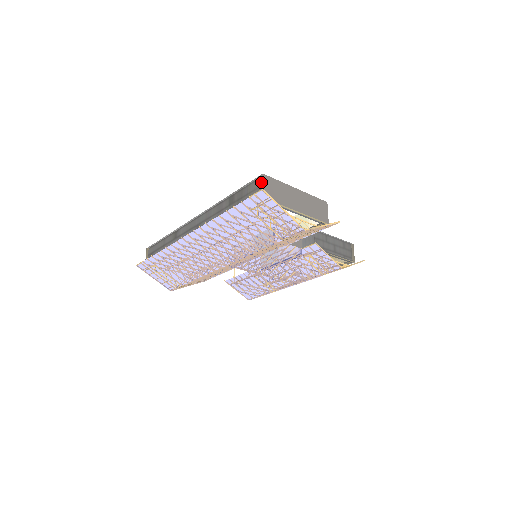
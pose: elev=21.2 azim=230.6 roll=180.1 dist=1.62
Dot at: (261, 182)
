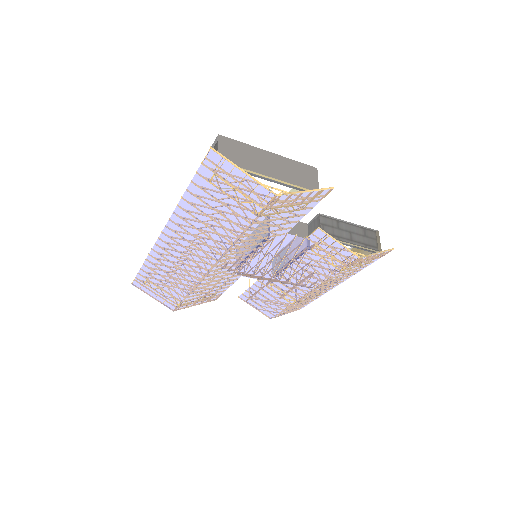
Dot at: (216, 144)
